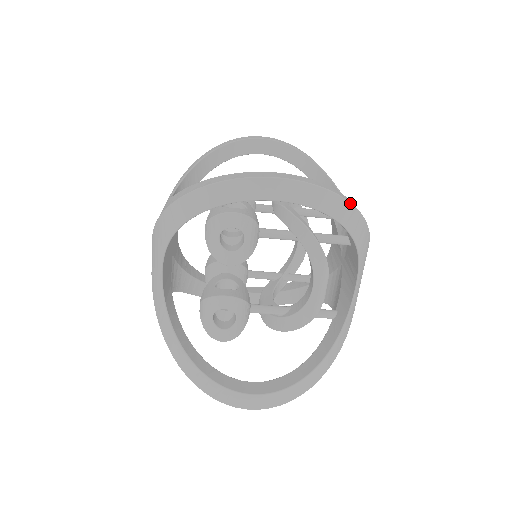
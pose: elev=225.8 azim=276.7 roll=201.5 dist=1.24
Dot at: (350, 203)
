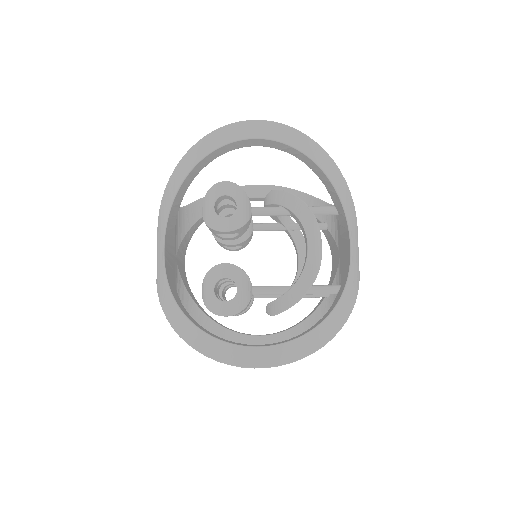
Dot at: (320, 146)
